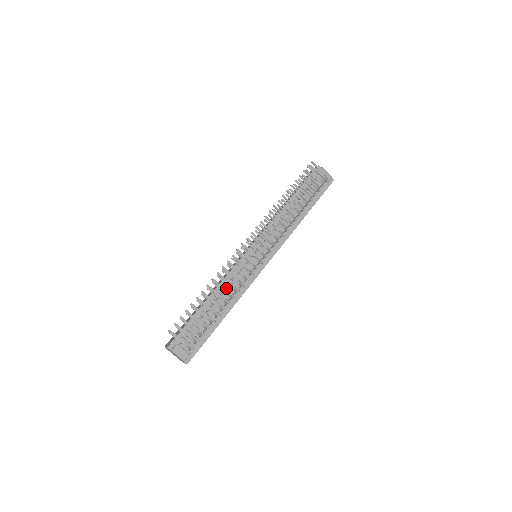
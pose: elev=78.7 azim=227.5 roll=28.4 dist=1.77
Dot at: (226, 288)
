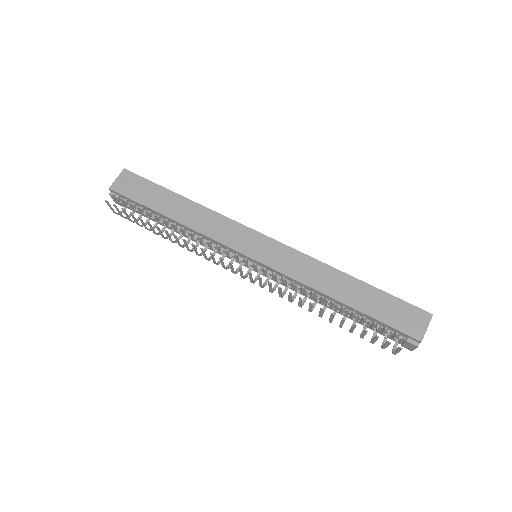
Dot at: (195, 234)
